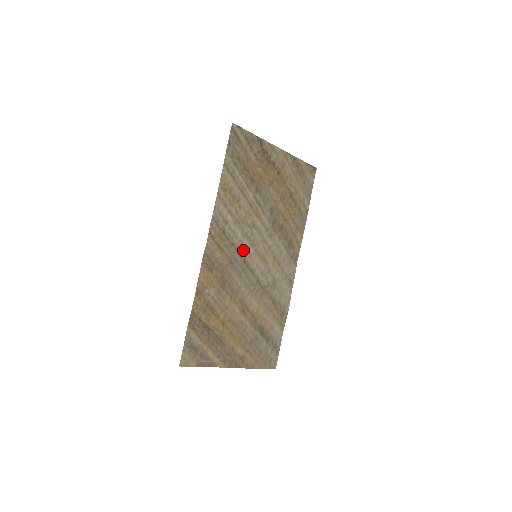
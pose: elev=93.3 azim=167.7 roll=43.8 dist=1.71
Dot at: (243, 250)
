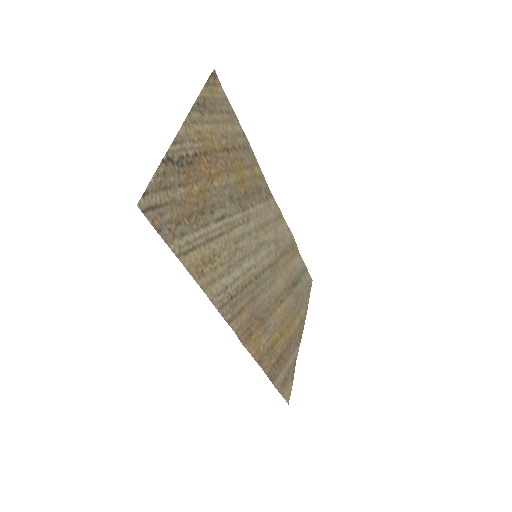
Dot at: (249, 274)
